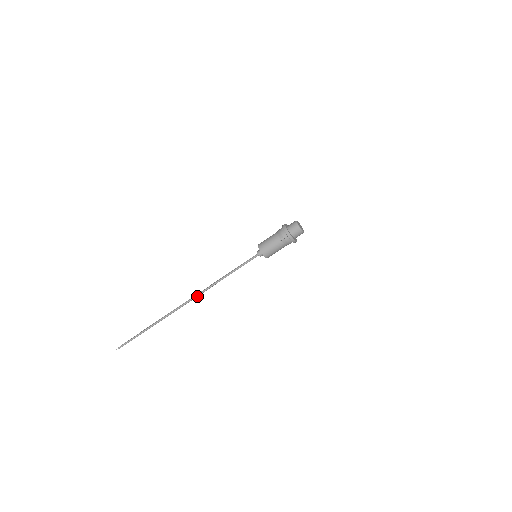
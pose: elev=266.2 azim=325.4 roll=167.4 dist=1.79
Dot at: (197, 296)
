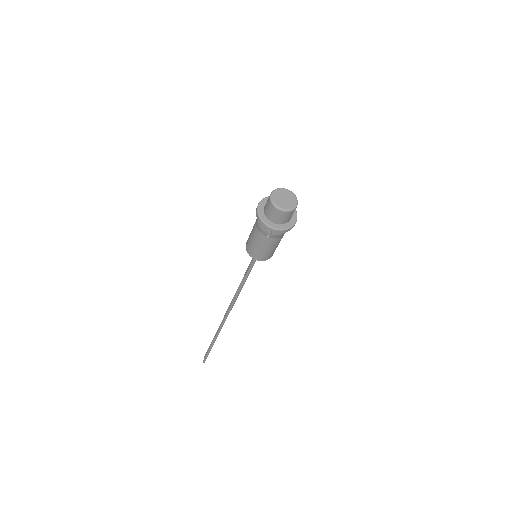
Dot at: occluded
